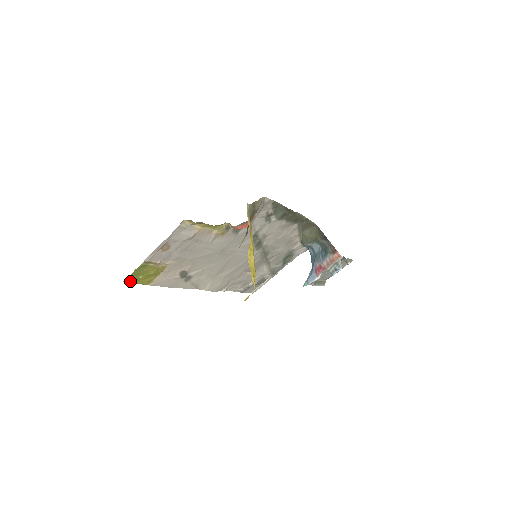
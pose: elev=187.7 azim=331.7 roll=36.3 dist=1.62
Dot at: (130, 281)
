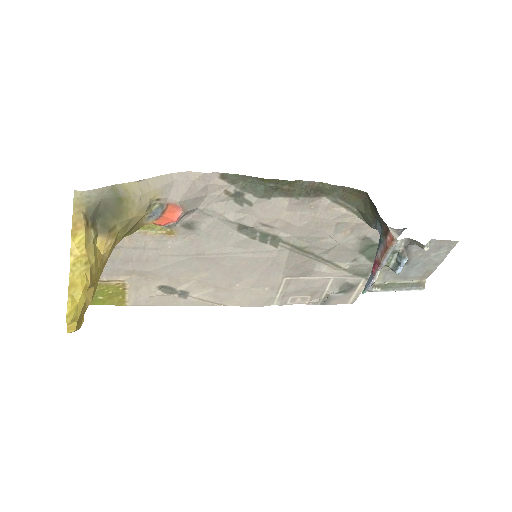
Dot at: (93, 303)
